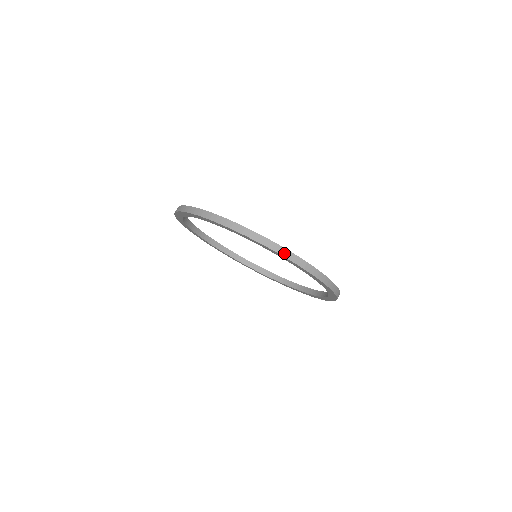
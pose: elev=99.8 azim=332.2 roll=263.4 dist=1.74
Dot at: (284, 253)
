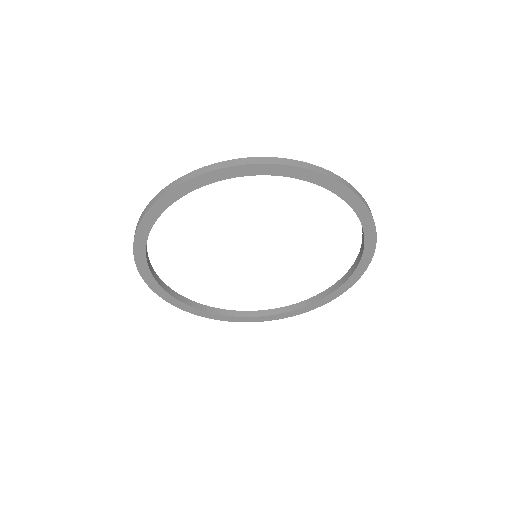
Dot at: (329, 174)
